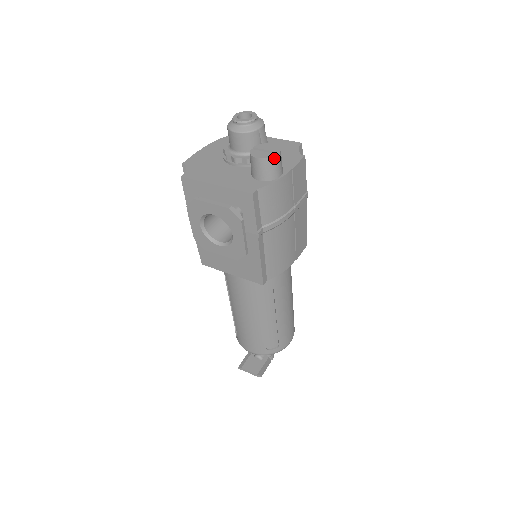
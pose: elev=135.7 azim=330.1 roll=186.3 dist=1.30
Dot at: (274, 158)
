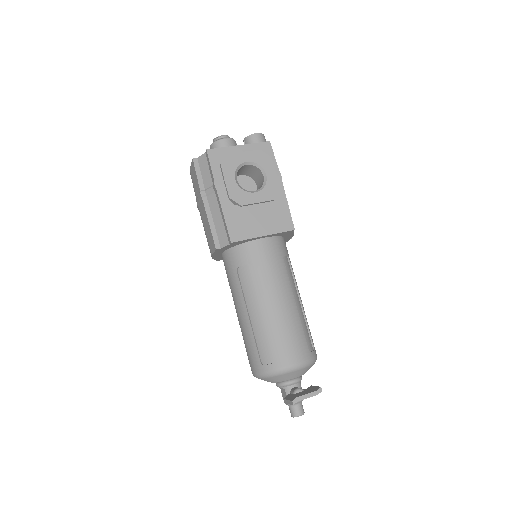
Dot at: (264, 136)
